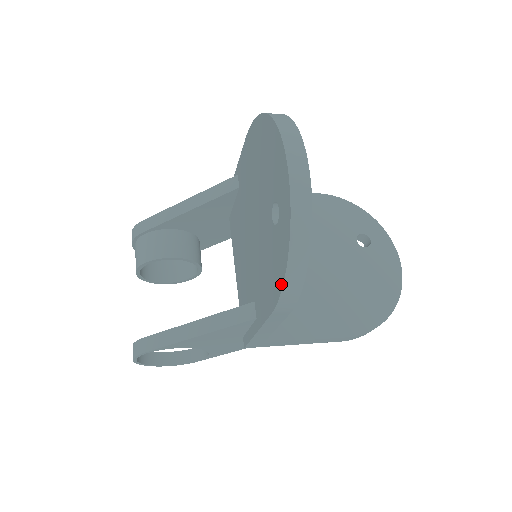
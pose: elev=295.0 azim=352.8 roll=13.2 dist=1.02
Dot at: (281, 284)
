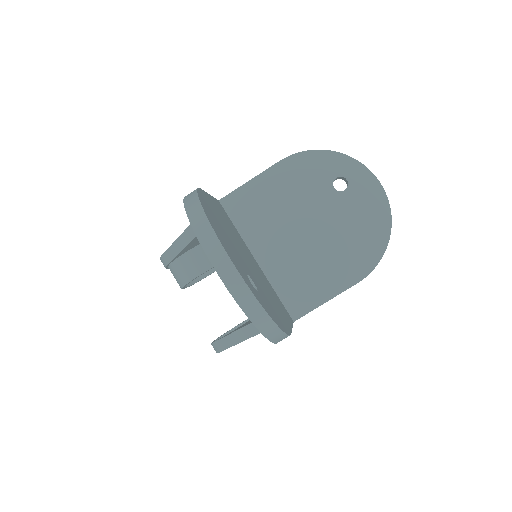
Dot at: (269, 339)
